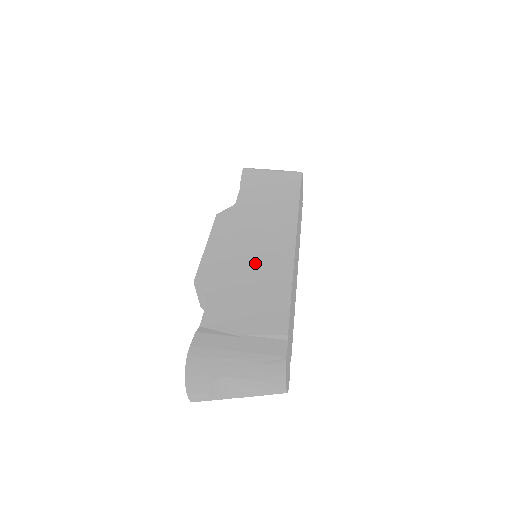
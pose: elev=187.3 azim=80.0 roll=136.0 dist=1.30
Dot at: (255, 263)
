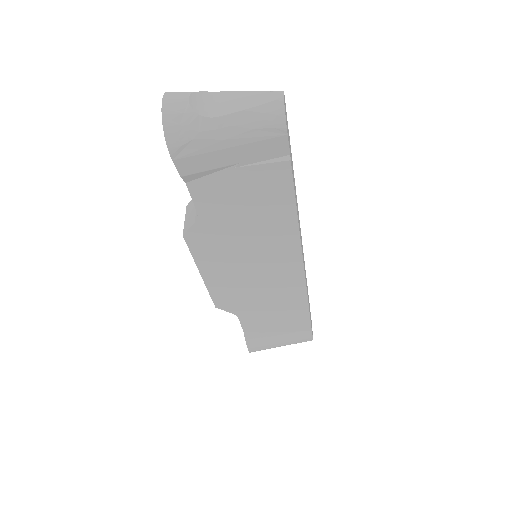
Dot at: occluded
